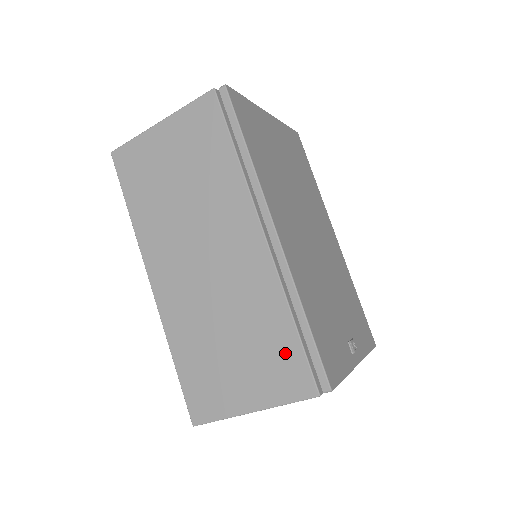
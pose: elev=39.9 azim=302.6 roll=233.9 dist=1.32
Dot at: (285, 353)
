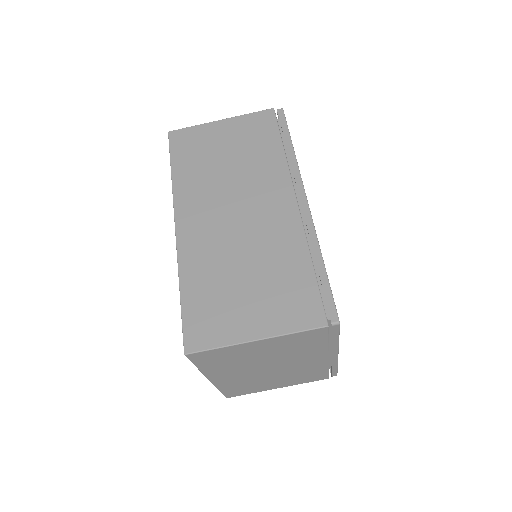
Dot at: (300, 289)
